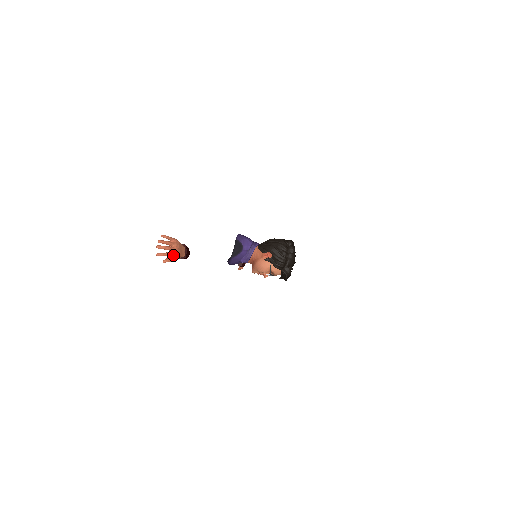
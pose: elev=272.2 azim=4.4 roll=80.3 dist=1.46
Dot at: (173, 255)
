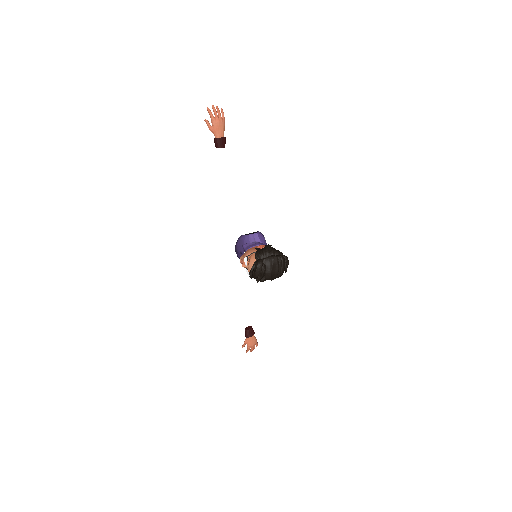
Dot at: (213, 119)
